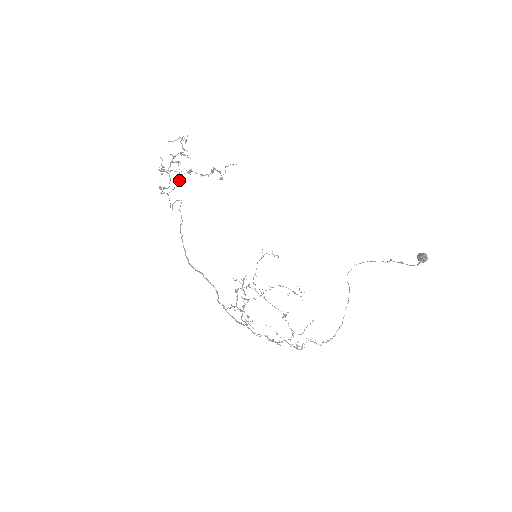
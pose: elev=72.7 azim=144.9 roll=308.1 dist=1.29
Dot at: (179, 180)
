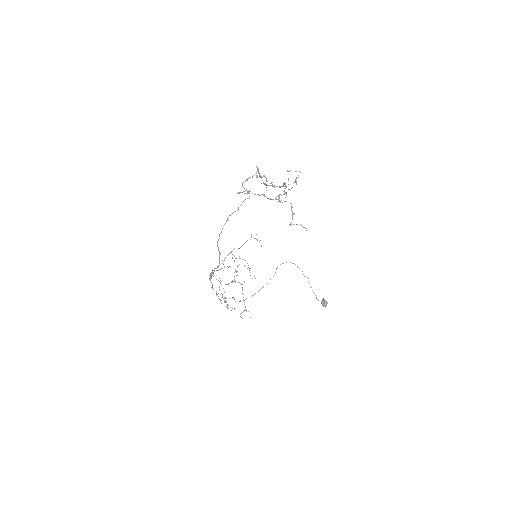
Dot at: (265, 196)
